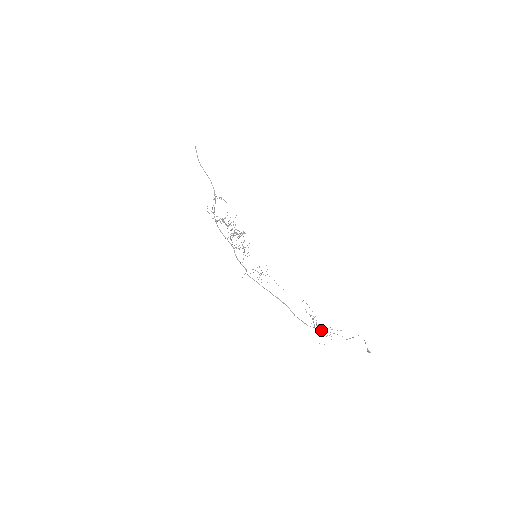
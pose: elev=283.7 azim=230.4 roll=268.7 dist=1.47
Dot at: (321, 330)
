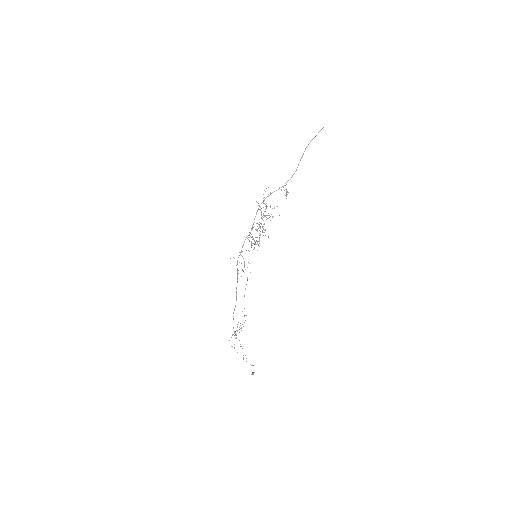
Dot at: occluded
